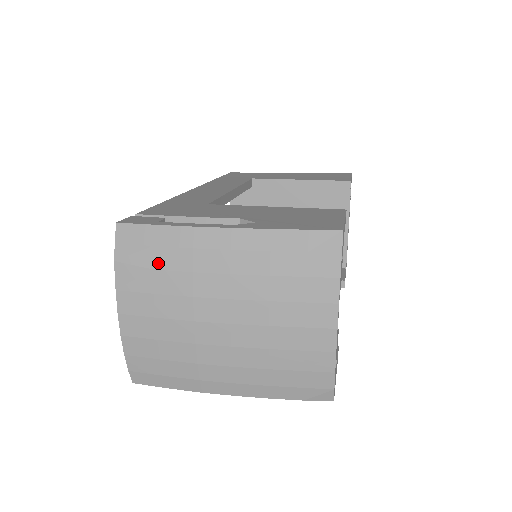
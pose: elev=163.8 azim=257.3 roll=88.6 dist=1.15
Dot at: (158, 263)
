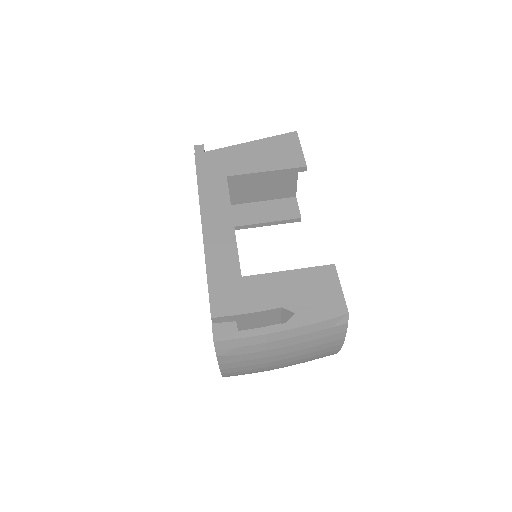
Dot at: (245, 352)
